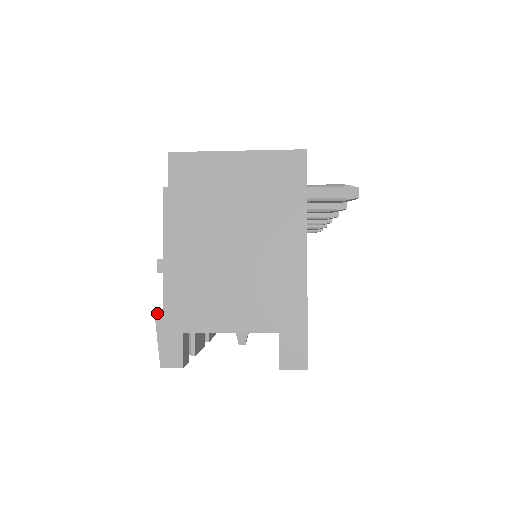
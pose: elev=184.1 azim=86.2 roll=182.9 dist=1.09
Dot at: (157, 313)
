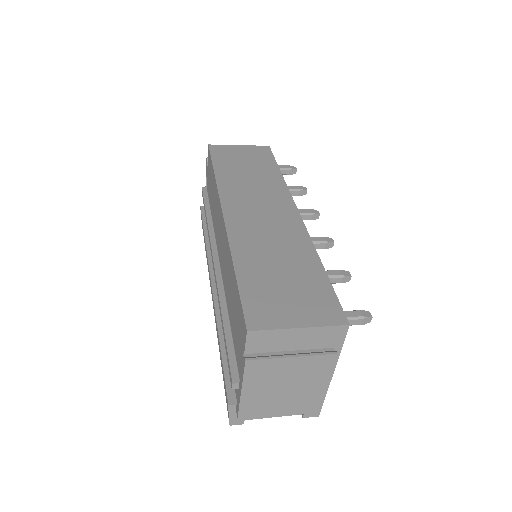
Dot at: (230, 406)
